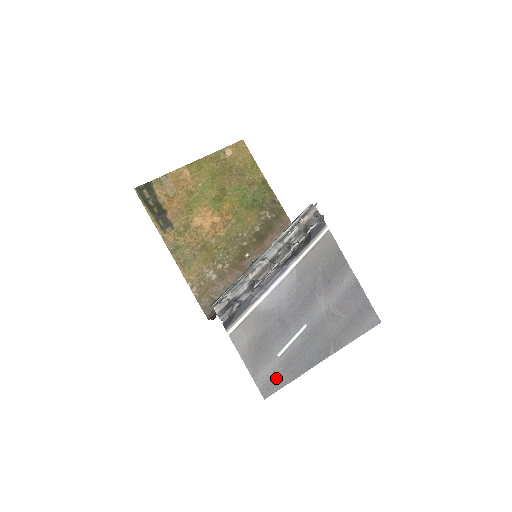
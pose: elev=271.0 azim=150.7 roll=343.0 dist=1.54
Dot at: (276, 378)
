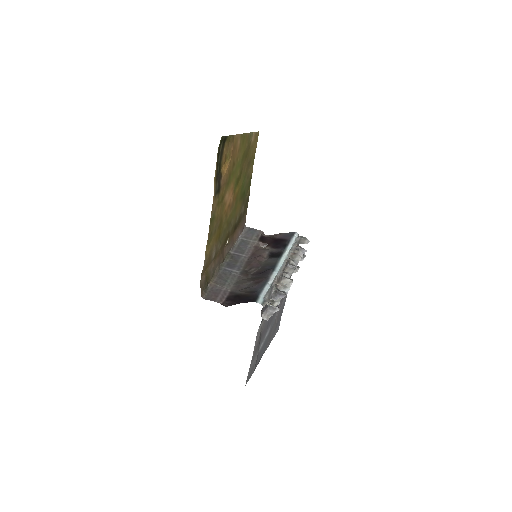
Dot at: (253, 369)
